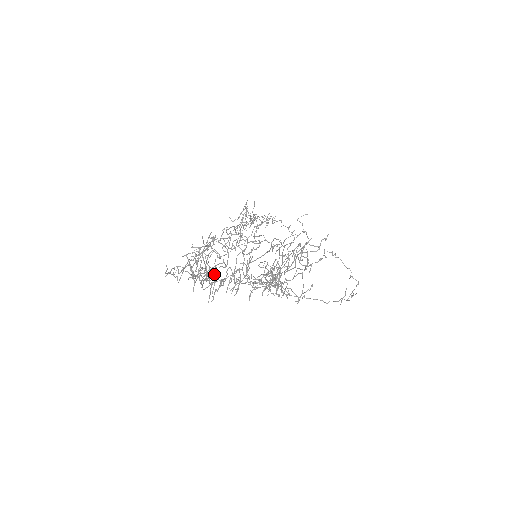
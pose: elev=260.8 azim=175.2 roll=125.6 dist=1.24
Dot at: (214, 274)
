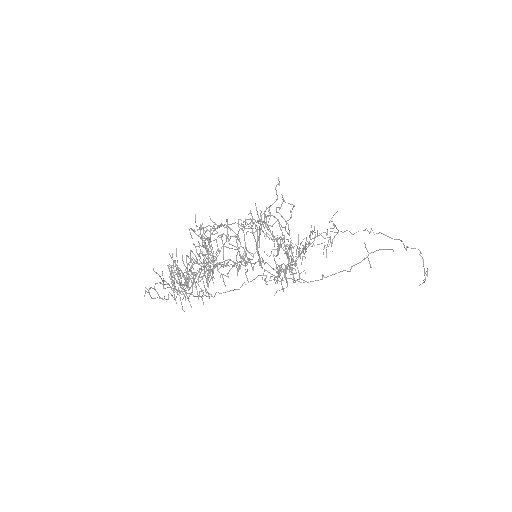
Dot at: (182, 273)
